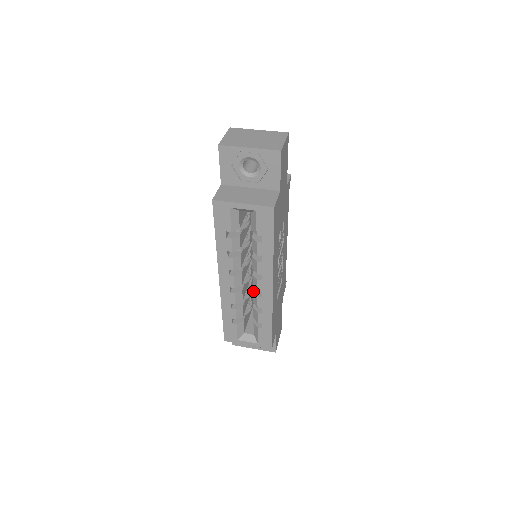
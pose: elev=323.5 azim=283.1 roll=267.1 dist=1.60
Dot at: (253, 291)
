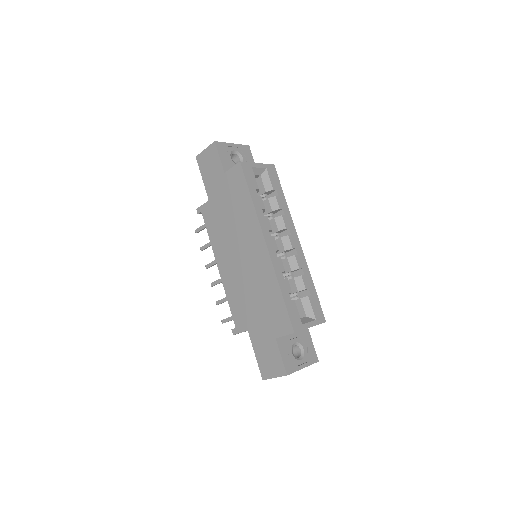
Dot at: (287, 257)
